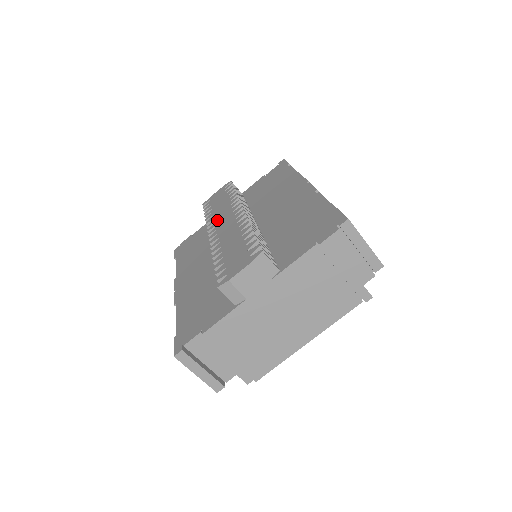
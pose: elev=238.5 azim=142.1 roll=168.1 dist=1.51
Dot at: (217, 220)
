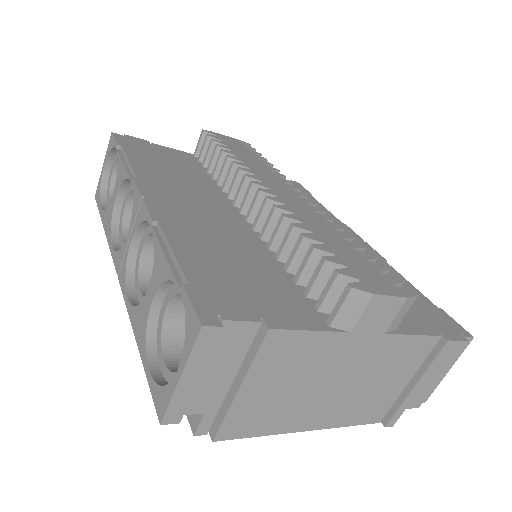
Dot at: (261, 176)
